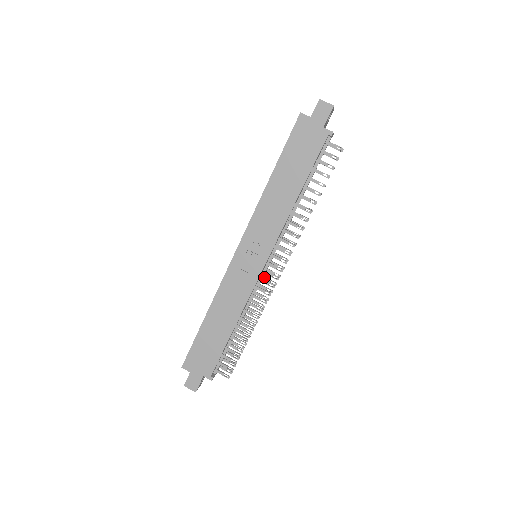
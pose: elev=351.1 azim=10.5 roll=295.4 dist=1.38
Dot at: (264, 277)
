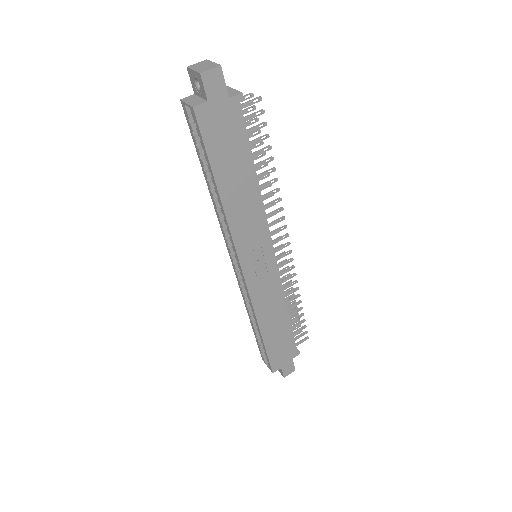
Dot at: occluded
